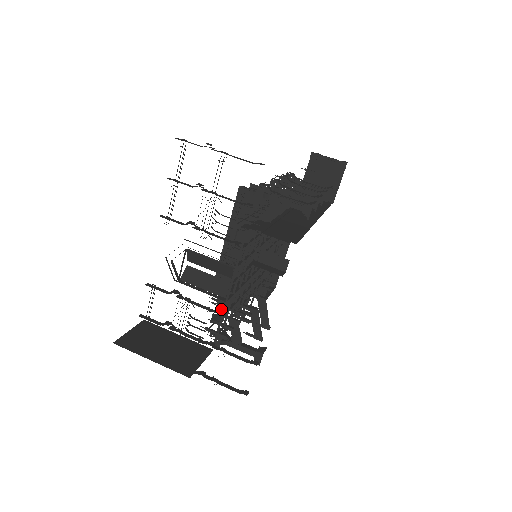
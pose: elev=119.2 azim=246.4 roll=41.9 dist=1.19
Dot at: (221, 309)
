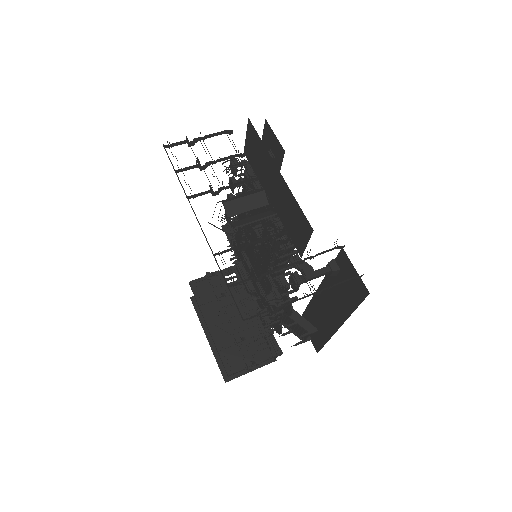
Dot at: (281, 225)
